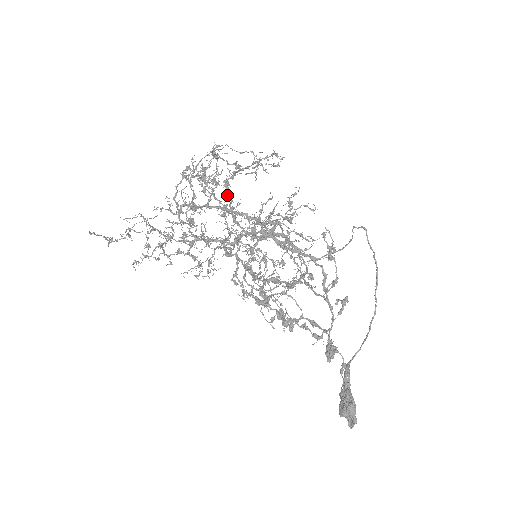
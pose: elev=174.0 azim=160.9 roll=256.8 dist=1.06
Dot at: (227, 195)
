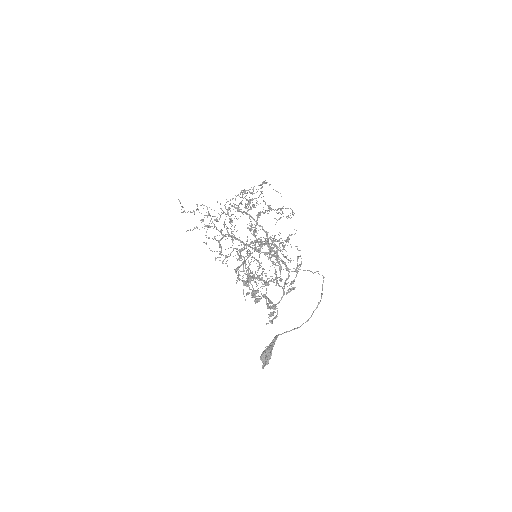
Dot at: (256, 220)
